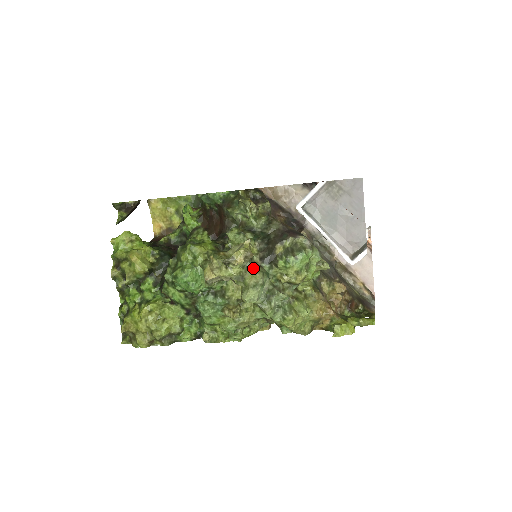
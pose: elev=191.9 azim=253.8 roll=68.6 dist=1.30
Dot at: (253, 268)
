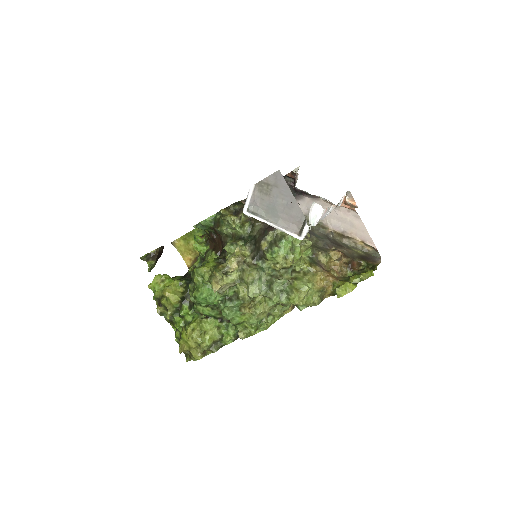
Dot at: (248, 268)
